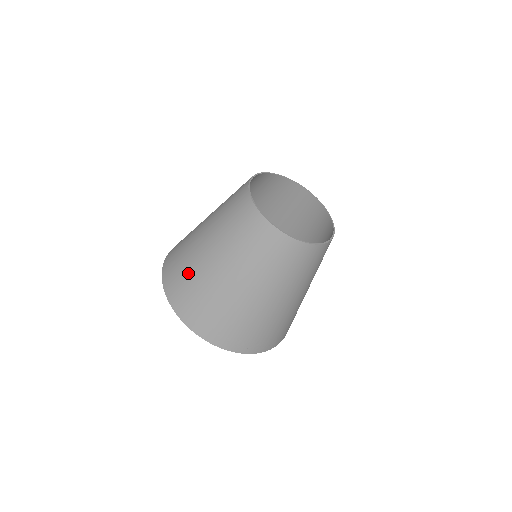
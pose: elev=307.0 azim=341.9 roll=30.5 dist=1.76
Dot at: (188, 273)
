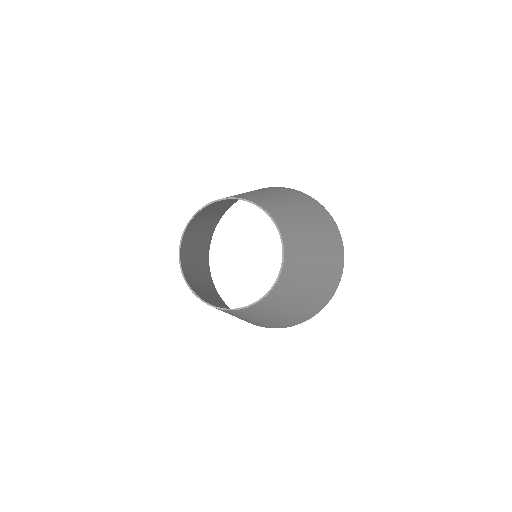
Dot at: (204, 238)
